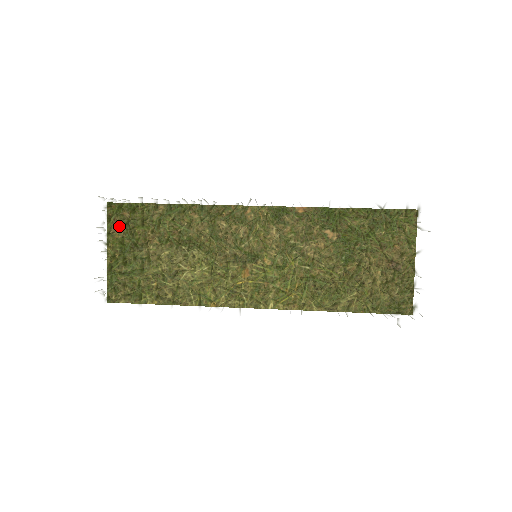
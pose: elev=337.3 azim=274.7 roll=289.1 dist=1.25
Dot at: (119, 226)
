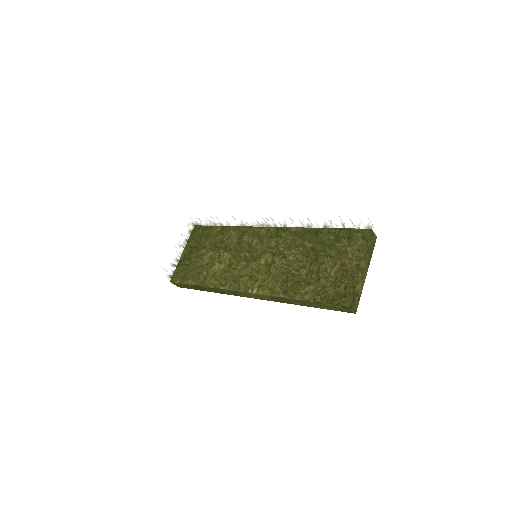
Dot at: occluded
